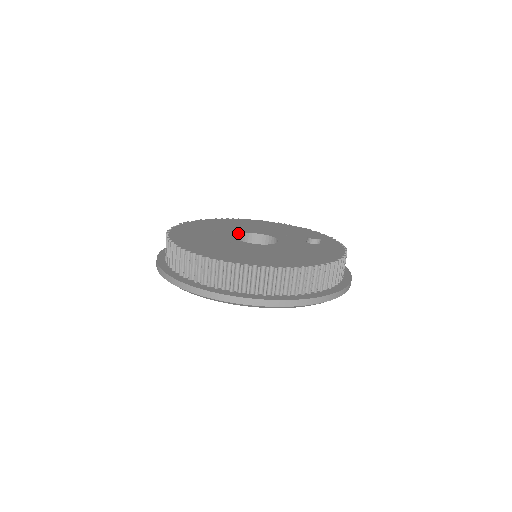
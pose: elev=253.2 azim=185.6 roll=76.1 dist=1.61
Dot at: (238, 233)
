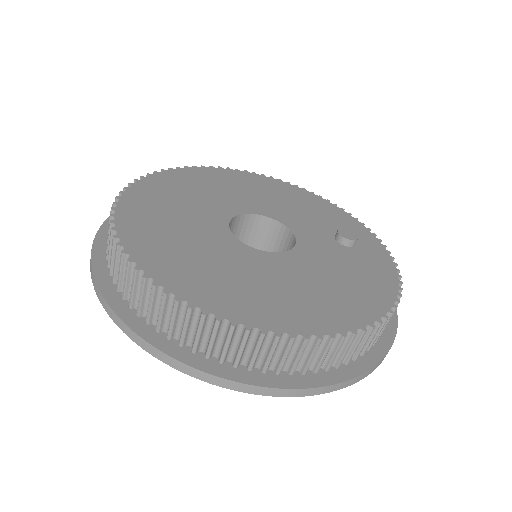
Dot at: (230, 215)
